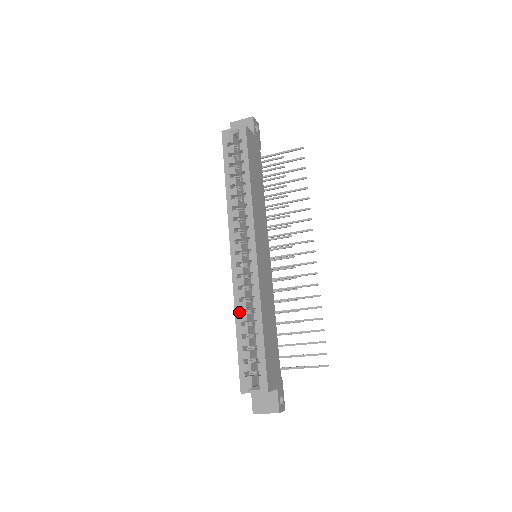
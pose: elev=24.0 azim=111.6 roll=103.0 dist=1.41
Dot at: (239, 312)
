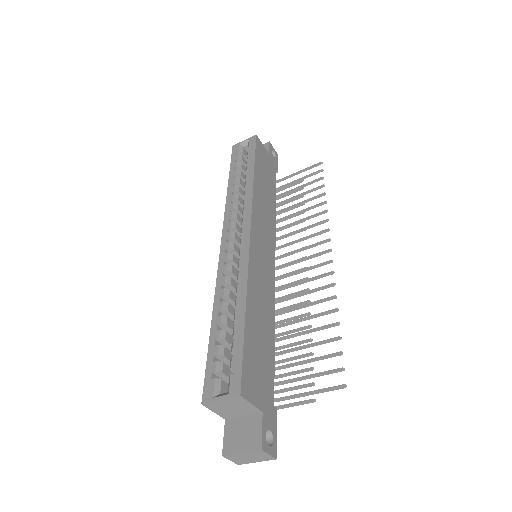
Dot at: (219, 300)
